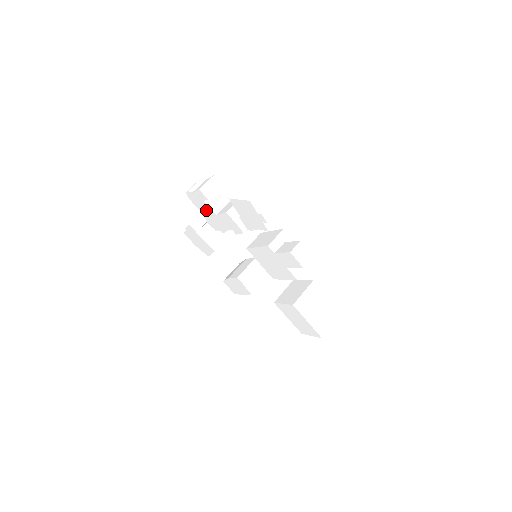
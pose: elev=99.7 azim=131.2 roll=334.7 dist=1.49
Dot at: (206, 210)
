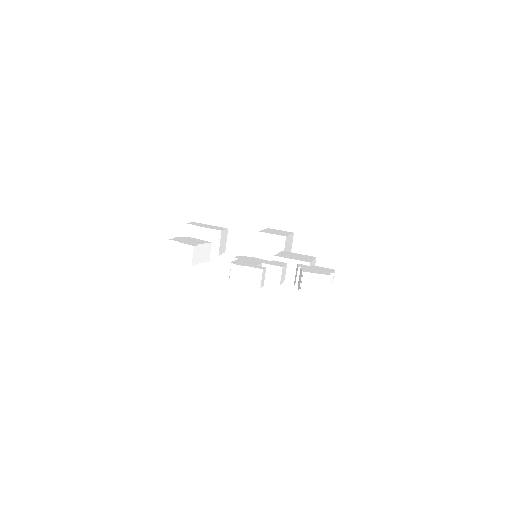
Dot at: occluded
